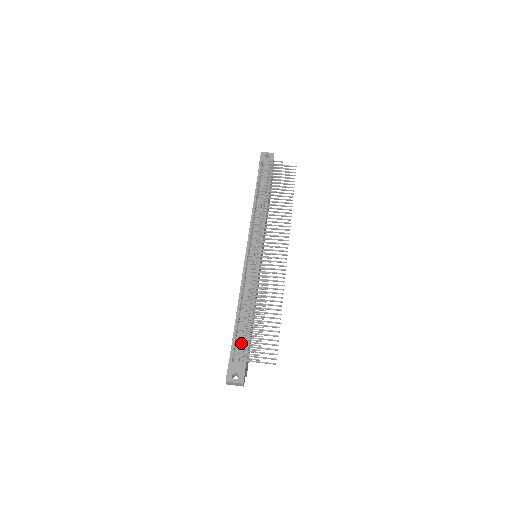
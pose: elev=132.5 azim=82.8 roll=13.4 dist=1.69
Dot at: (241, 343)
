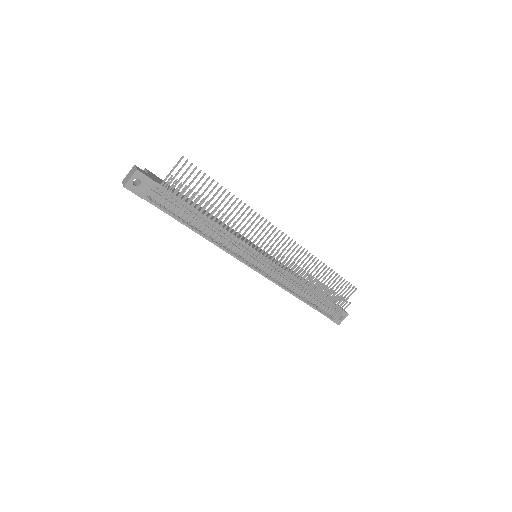
Dot at: (331, 311)
